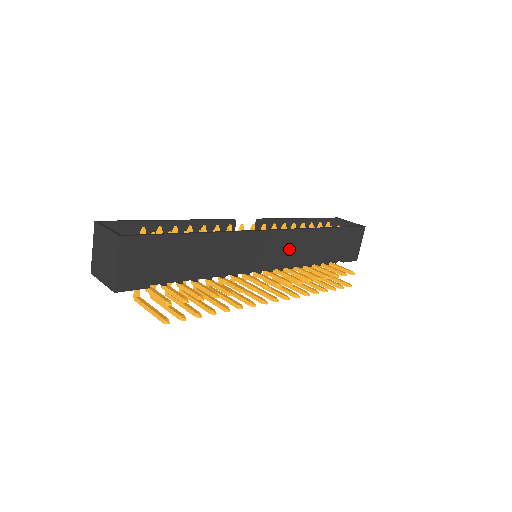
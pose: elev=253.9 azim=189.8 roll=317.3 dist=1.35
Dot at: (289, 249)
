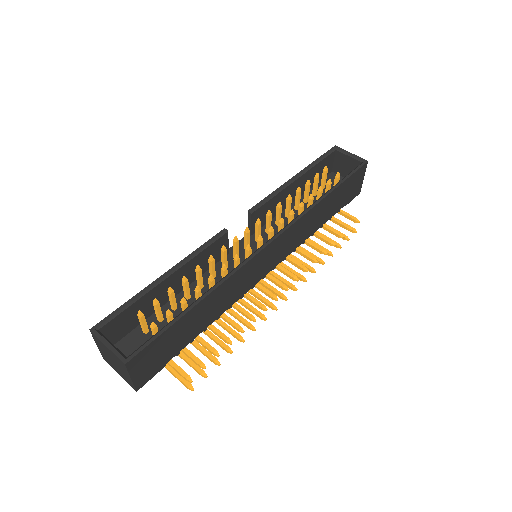
Dot at: (289, 241)
